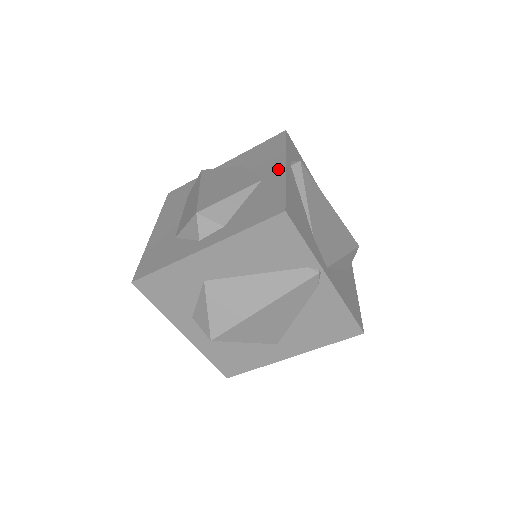
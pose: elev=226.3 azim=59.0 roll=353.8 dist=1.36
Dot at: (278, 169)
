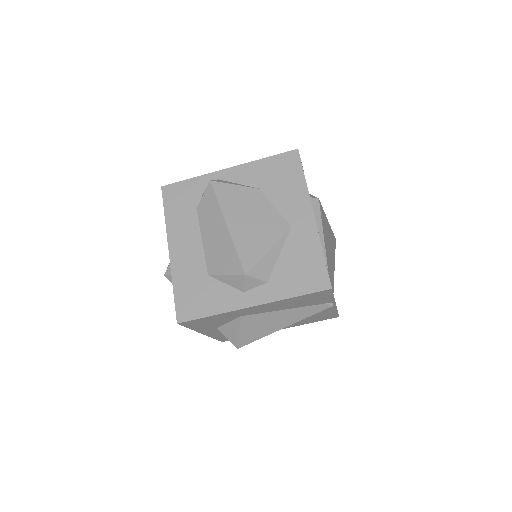
Dot at: (307, 219)
